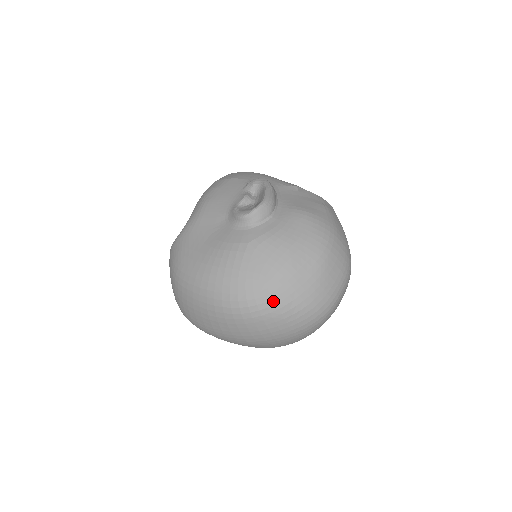
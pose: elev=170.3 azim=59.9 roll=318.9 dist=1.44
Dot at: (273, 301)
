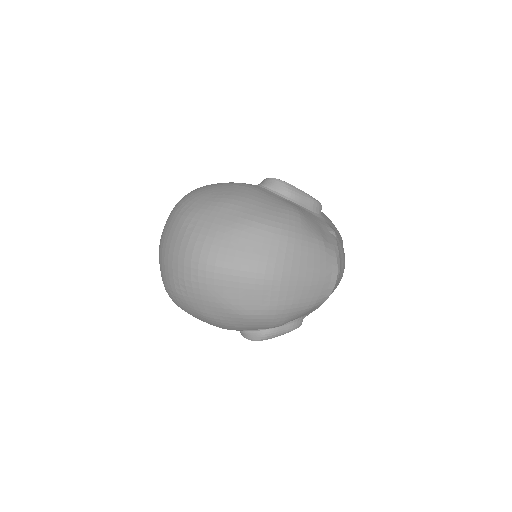
Dot at: (193, 209)
